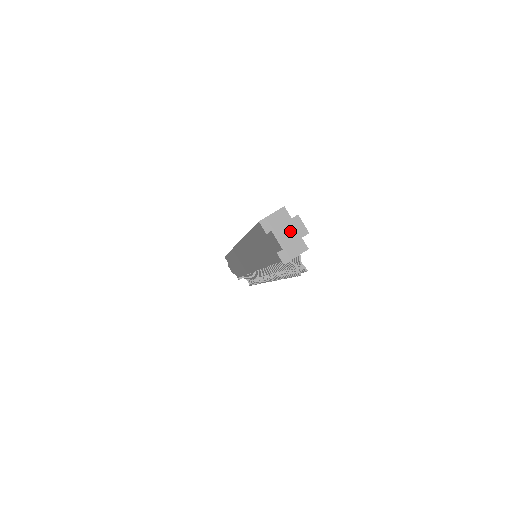
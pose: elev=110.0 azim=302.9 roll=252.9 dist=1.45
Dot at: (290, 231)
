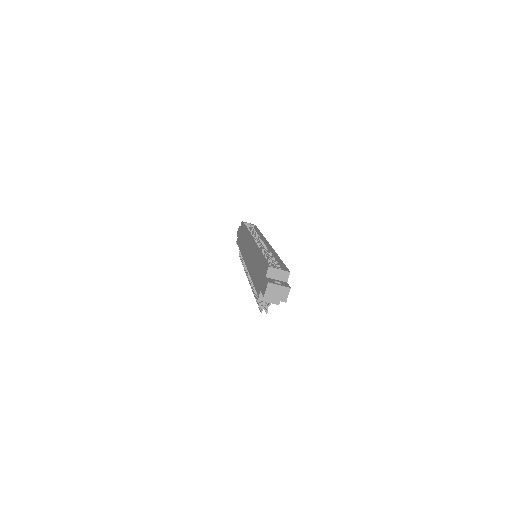
Dot at: (277, 292)
